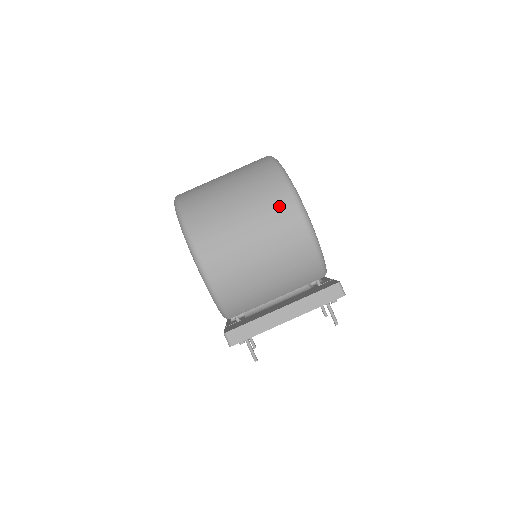
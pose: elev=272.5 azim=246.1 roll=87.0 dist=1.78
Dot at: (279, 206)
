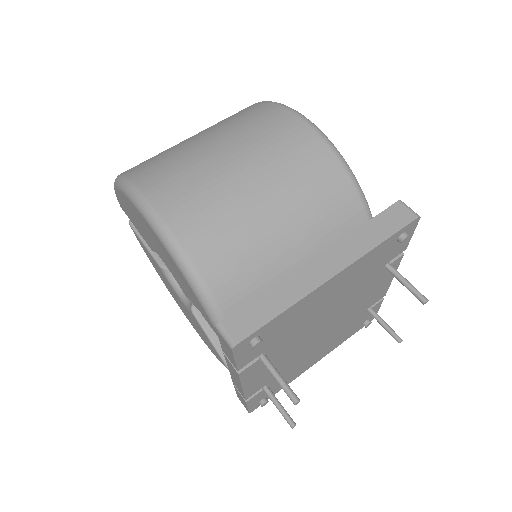
Dot at: (266, 120)
